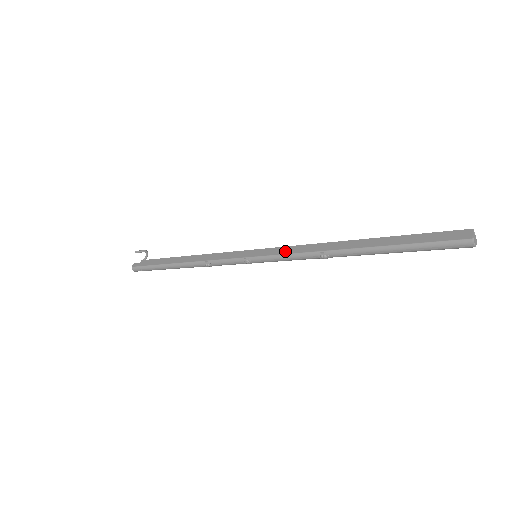
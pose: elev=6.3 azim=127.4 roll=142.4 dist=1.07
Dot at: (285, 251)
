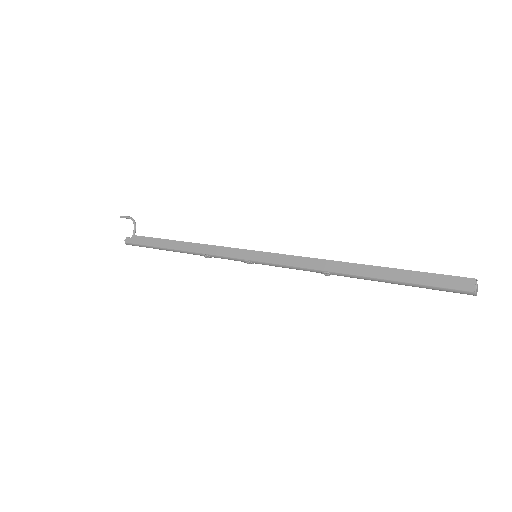
Dot at: (286, 261)
